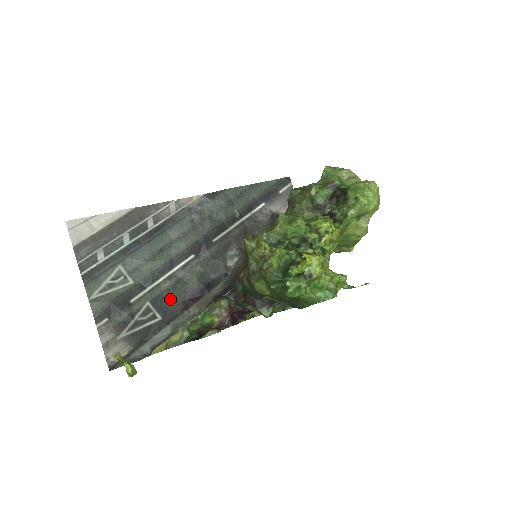
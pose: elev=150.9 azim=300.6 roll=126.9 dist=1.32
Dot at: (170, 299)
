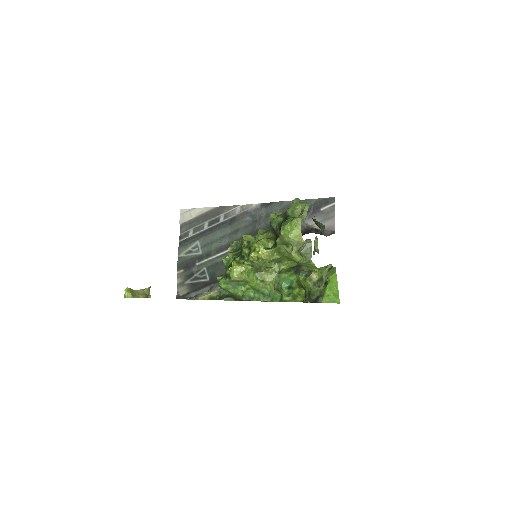
Dot at: (218, 270)
